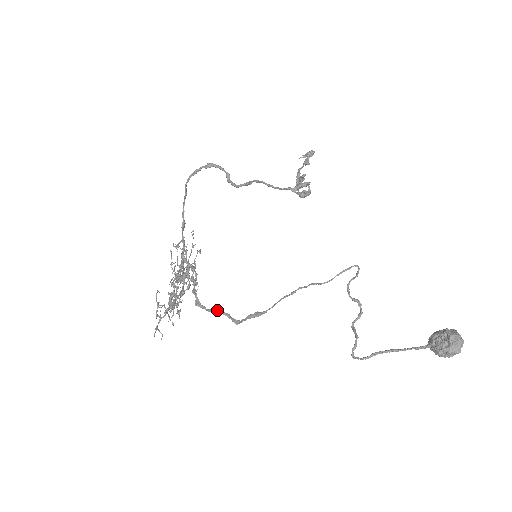
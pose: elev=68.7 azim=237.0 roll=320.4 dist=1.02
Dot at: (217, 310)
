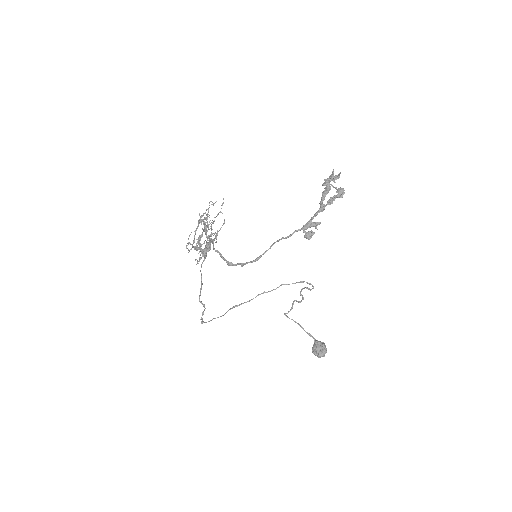
Dot at: occluded
